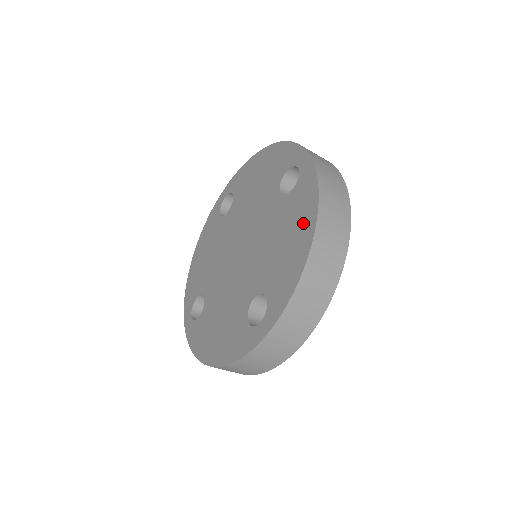
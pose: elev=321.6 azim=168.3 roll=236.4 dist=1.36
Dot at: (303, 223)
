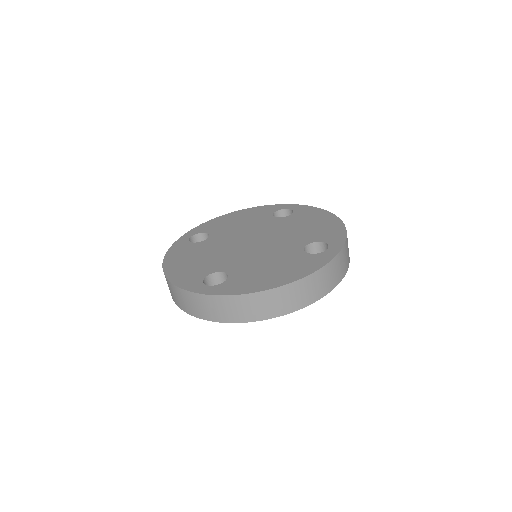
Dot at: (321, 217)
